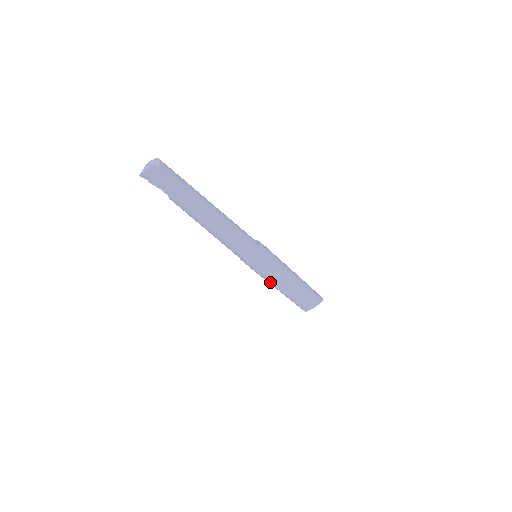
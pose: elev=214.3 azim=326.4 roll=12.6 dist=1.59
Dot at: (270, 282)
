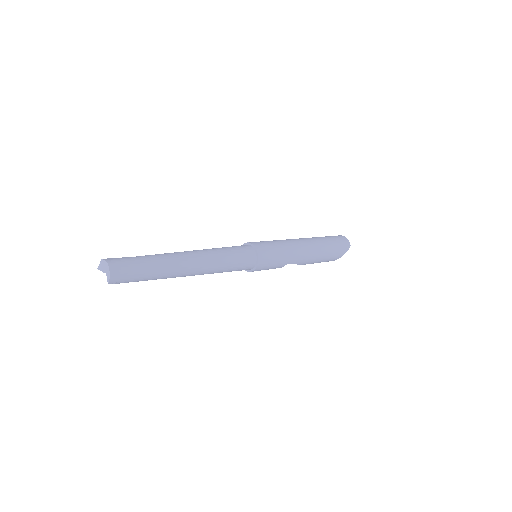
Dot at: occluded
